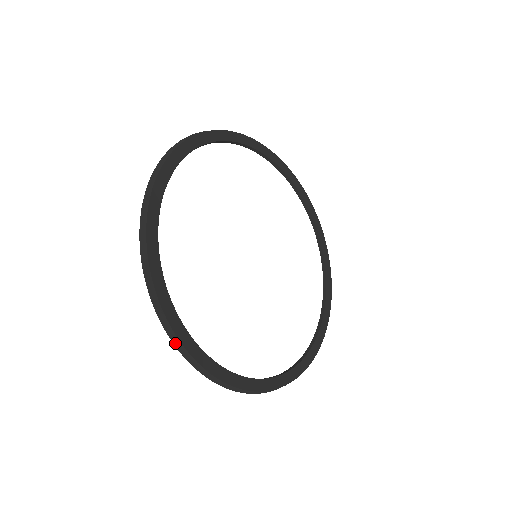
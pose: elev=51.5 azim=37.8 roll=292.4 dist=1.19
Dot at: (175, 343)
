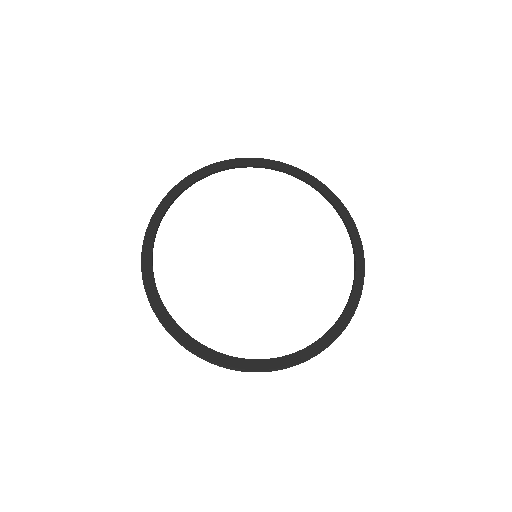
Dot at: (201, 358)
